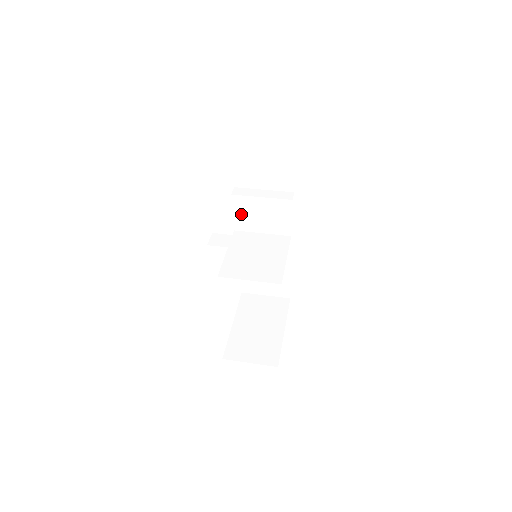
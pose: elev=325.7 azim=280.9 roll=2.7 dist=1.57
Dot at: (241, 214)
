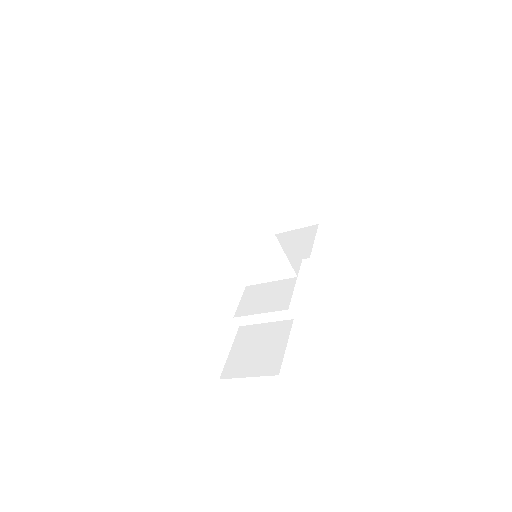
Dot at: occluded
